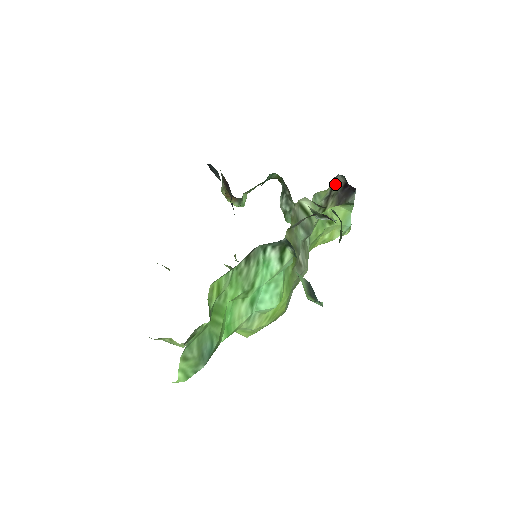
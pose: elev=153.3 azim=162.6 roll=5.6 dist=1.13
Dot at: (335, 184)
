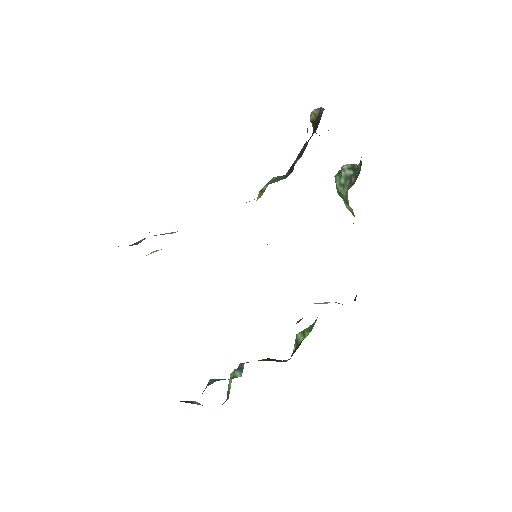
Dot at: occluded
